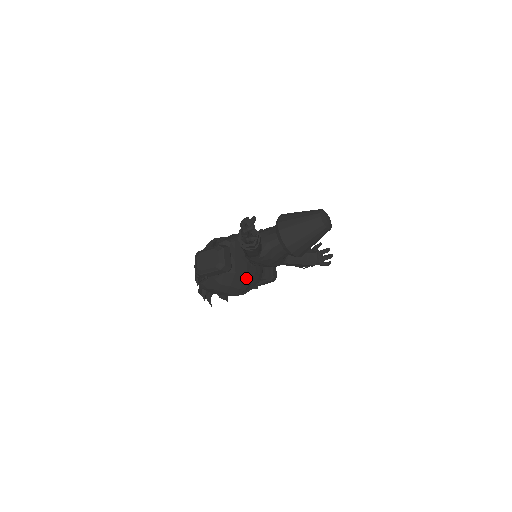
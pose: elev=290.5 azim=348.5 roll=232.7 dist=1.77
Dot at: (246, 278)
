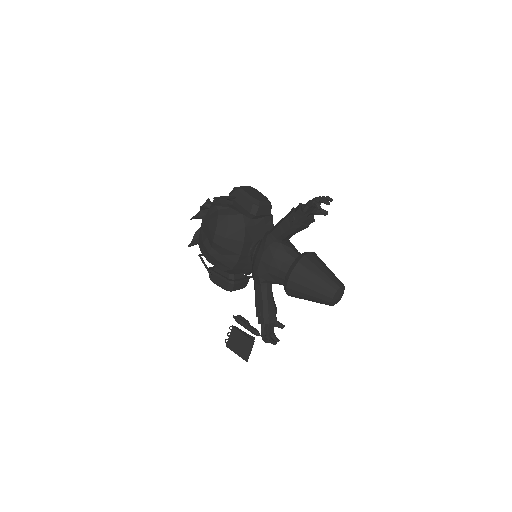
Dot at: (238, 243)
